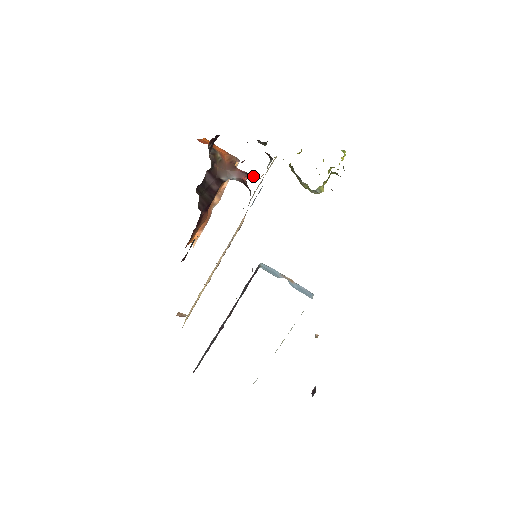
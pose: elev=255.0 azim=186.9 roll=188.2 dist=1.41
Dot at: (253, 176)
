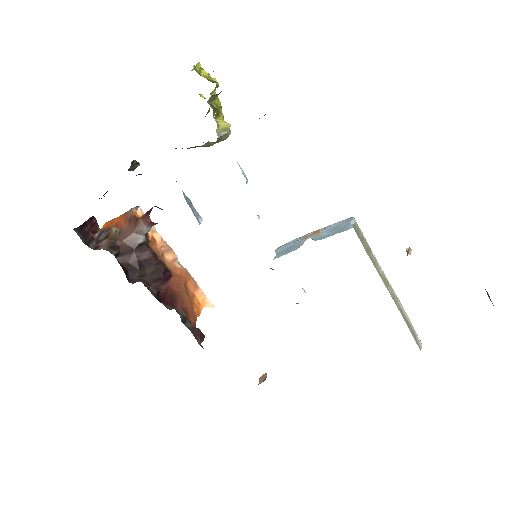
Dot at: (151, 209)
